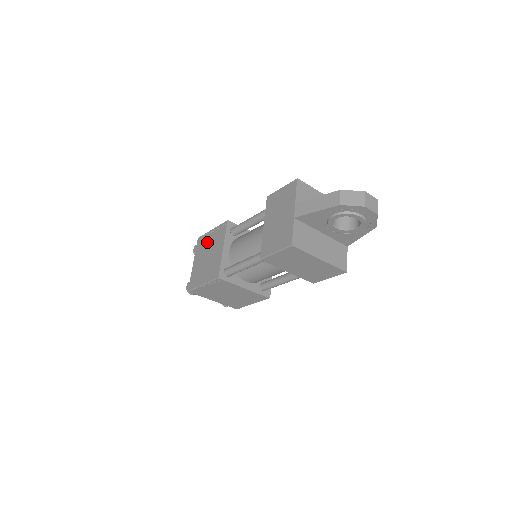
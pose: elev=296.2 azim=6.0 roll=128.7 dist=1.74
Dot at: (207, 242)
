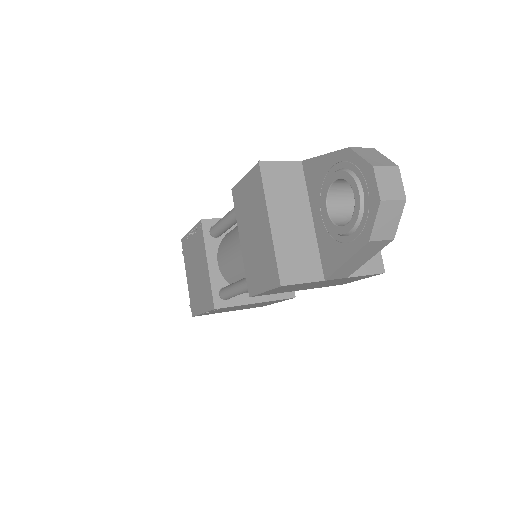
Dot at: occluded
